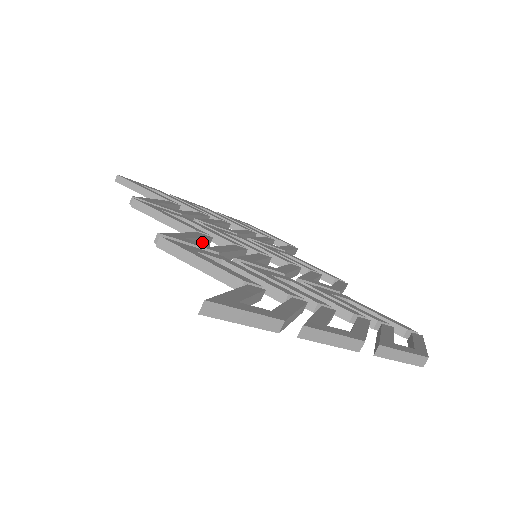
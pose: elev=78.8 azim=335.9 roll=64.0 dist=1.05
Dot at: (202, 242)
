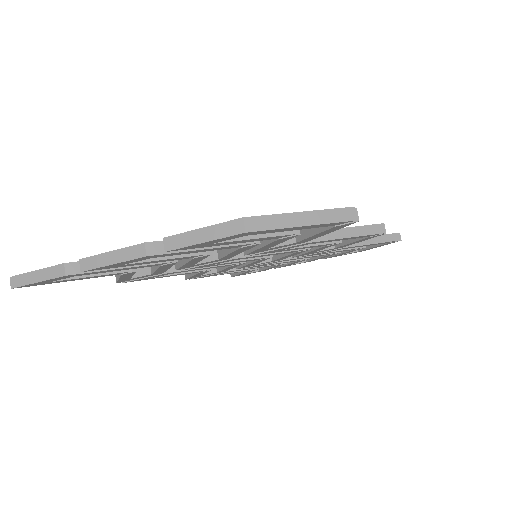
Dot at: occluded
